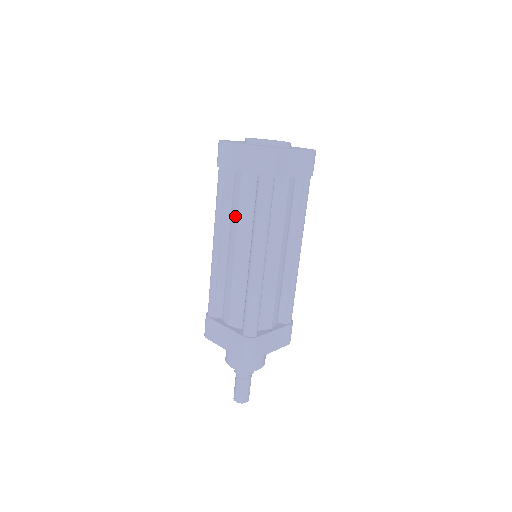
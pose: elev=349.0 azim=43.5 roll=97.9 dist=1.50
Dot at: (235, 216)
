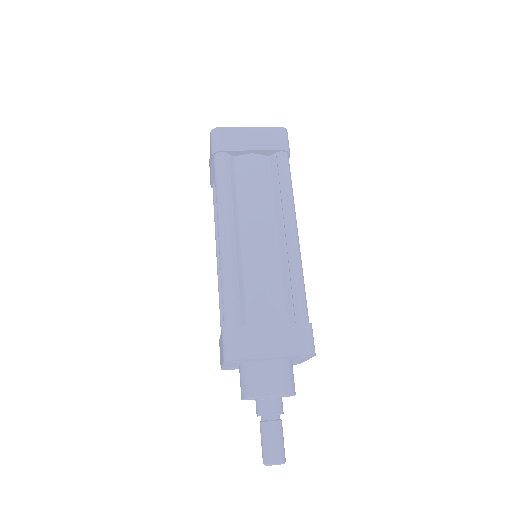
Dot at: occluded
